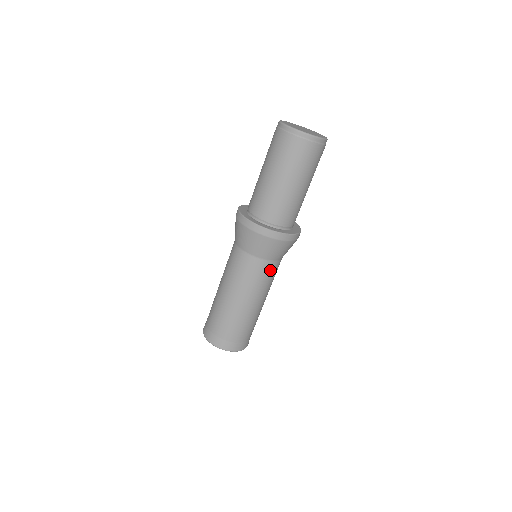
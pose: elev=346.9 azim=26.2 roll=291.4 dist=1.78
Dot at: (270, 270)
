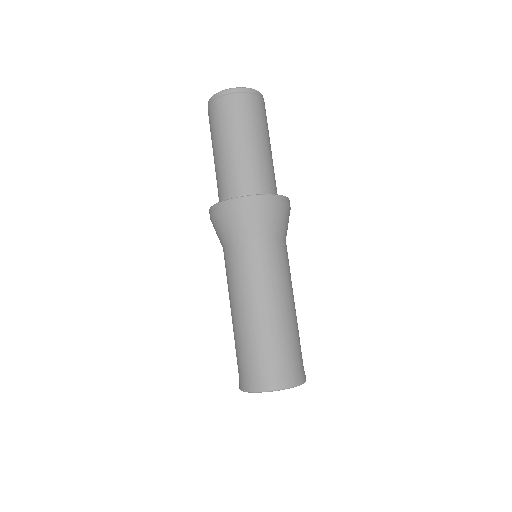
Dot at: (252, 255)
